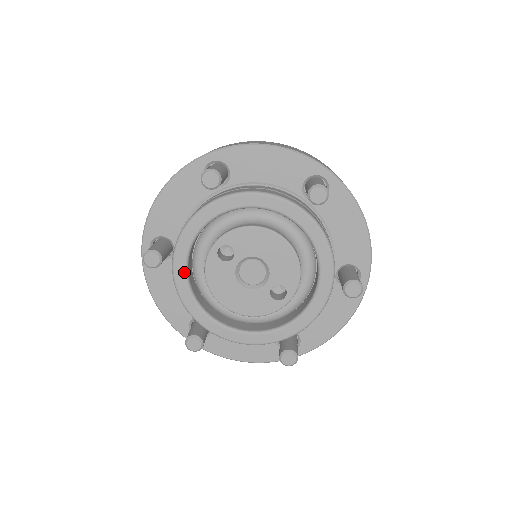
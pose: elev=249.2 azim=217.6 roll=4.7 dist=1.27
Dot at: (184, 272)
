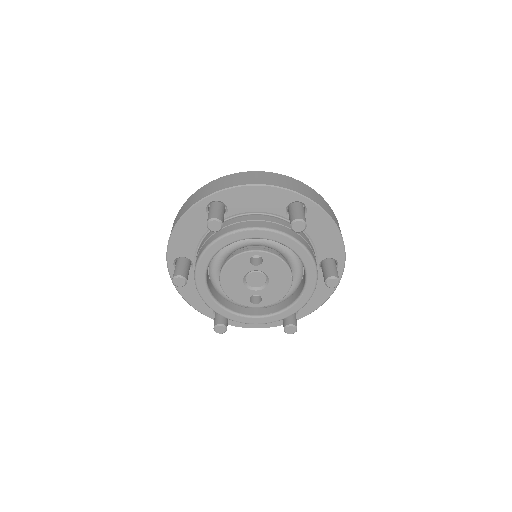
Dot at: (222, 246)
